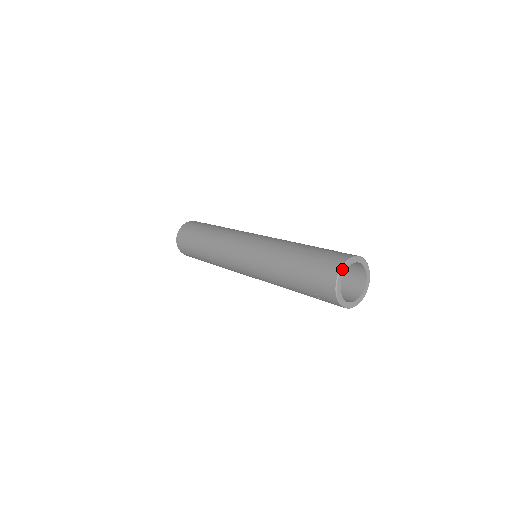
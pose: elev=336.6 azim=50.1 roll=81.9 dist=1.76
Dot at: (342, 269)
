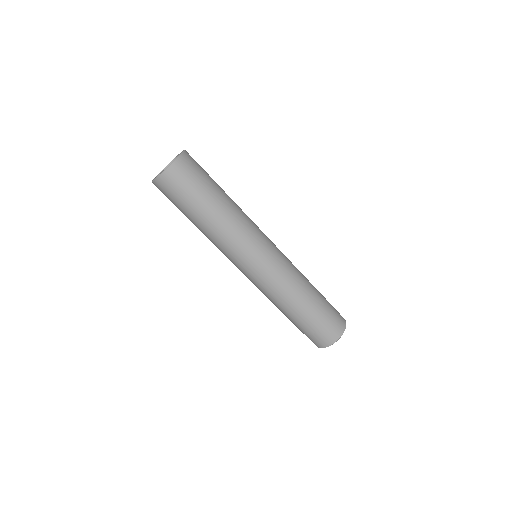
Dot at: (339, 338)
